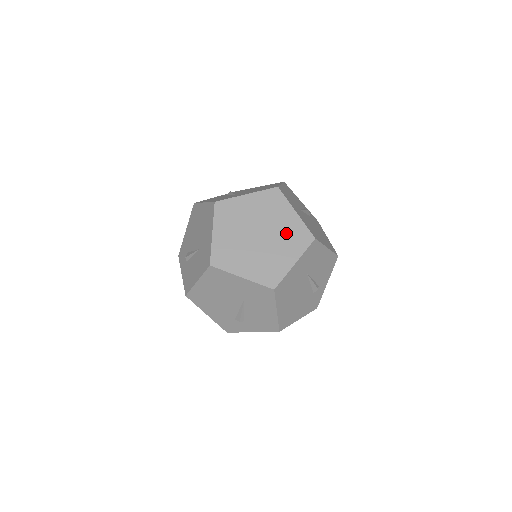
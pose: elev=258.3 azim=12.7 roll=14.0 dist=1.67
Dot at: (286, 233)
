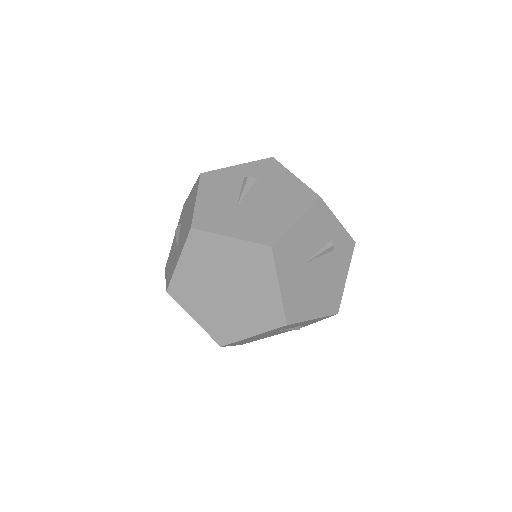
Dot at: (243, 266)
